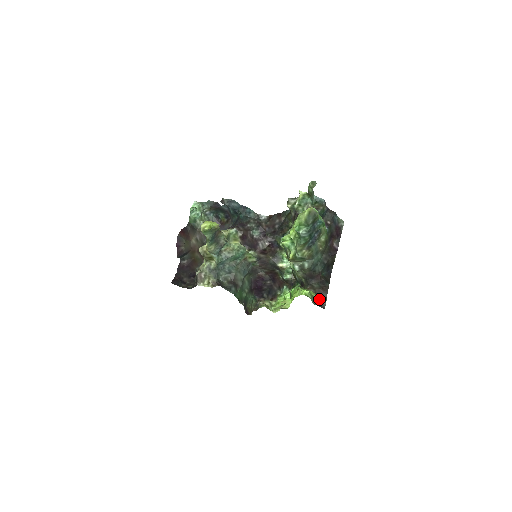
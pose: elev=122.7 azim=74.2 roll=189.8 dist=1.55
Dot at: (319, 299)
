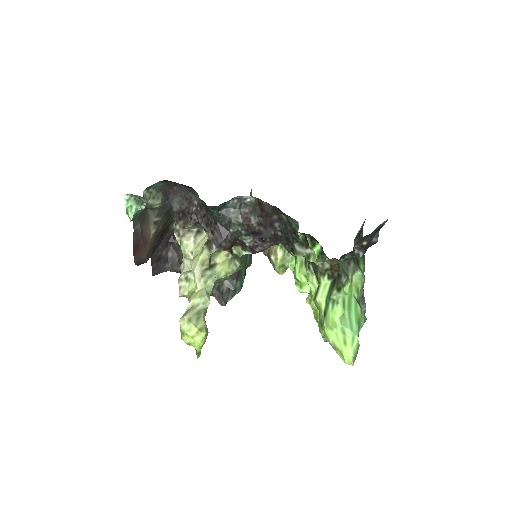
Dot at: occluded
